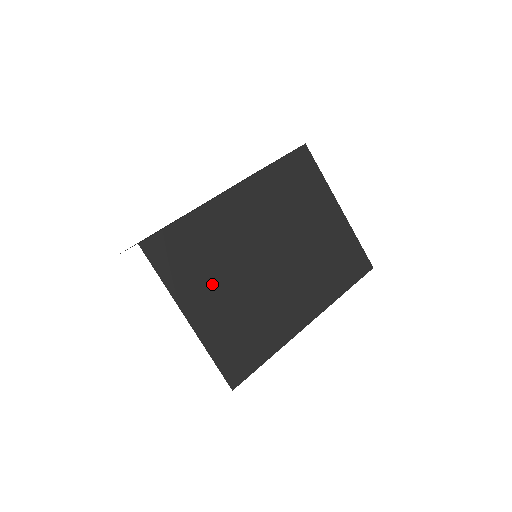
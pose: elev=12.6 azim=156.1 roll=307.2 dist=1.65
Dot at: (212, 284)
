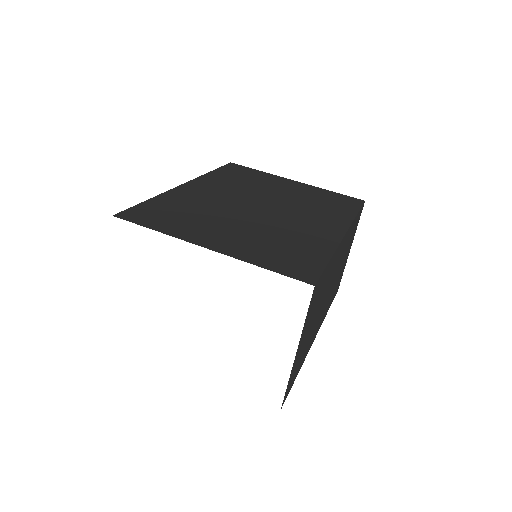
Dot at: (214, 226)
